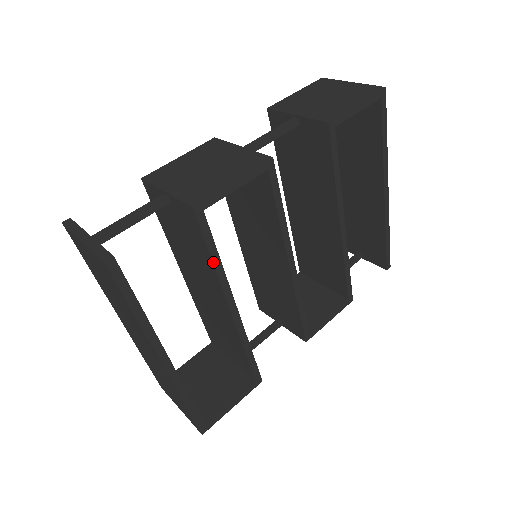
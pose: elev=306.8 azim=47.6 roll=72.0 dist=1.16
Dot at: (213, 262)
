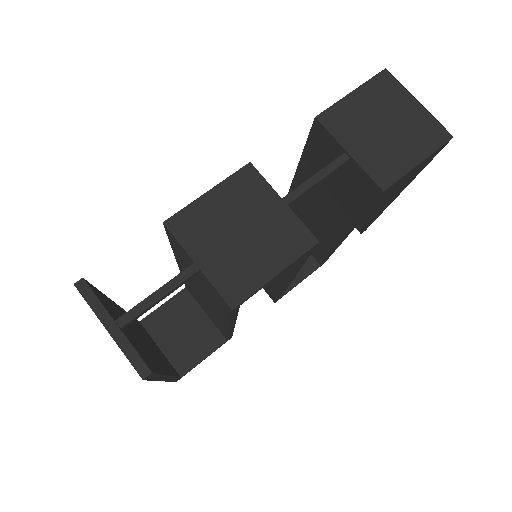
Dot at: (231, 320)
